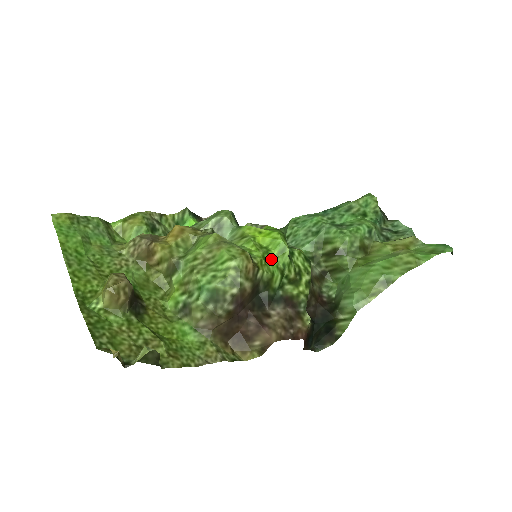
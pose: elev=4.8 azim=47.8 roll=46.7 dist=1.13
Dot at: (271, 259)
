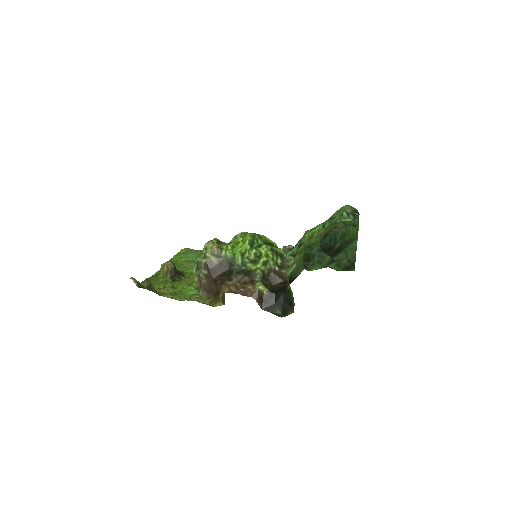
Dot at: (238, 247)
